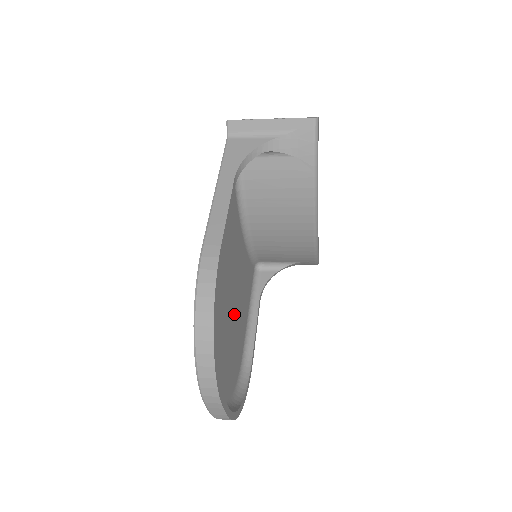
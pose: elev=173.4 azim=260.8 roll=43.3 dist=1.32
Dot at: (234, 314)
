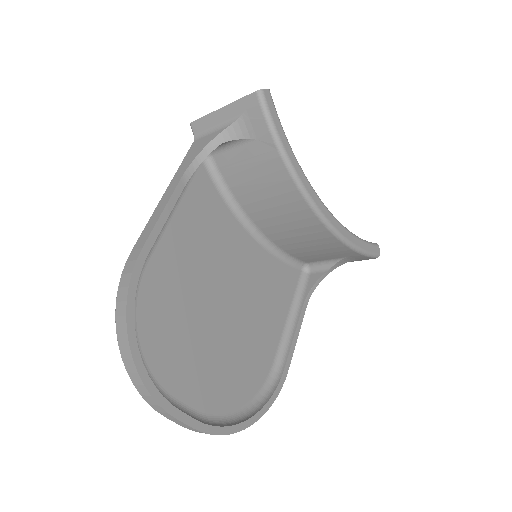
Dot at: (235, 321)
